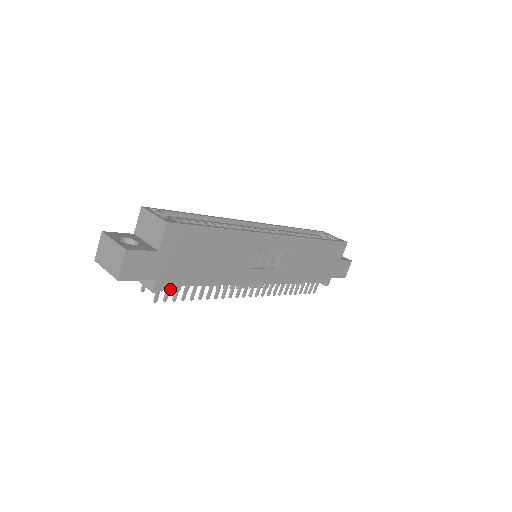
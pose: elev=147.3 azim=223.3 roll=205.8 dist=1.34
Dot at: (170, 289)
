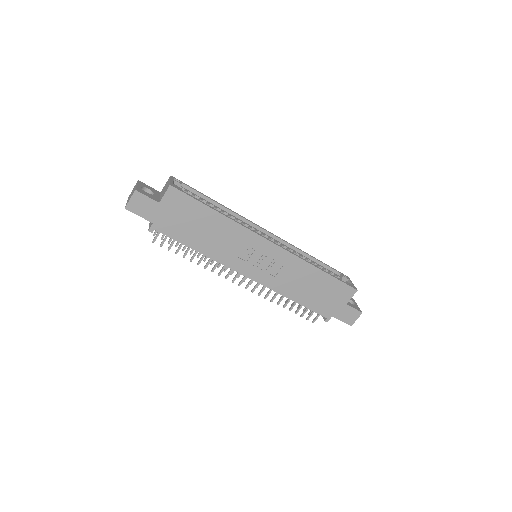
Dot at: (176, 245)
